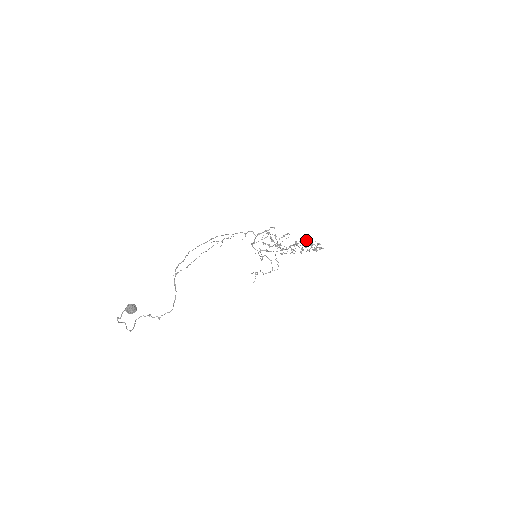
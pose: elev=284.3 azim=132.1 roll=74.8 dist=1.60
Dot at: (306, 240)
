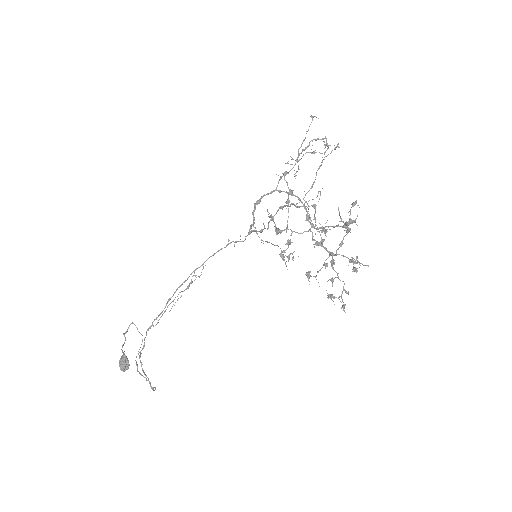
Dot at: (344, 227)
